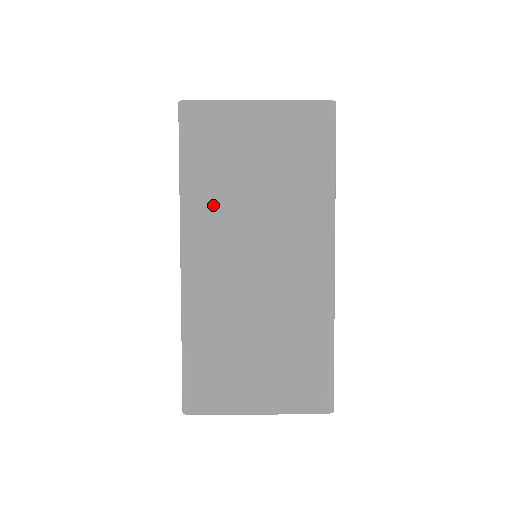
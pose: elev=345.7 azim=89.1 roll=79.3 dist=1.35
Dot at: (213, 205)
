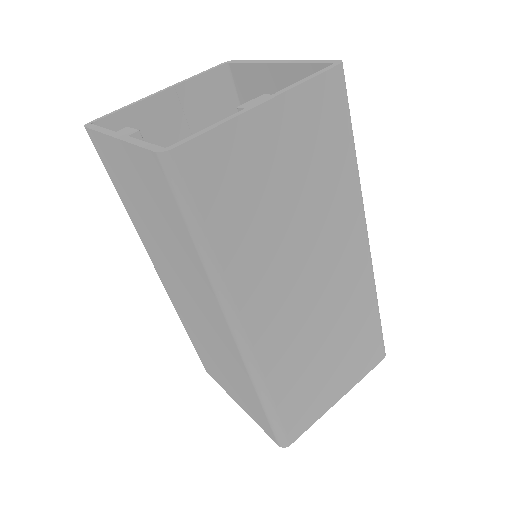
Dot at: (253, 261)
